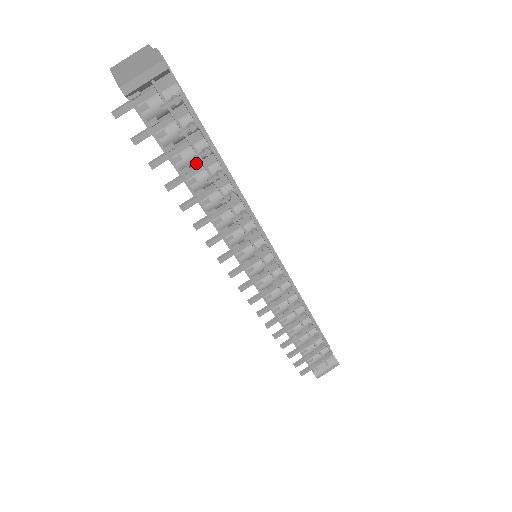
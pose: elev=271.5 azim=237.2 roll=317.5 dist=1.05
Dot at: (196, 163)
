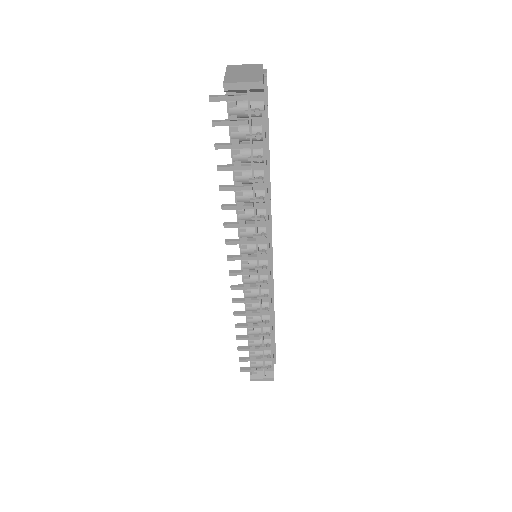
Dot at: (248, 162)
